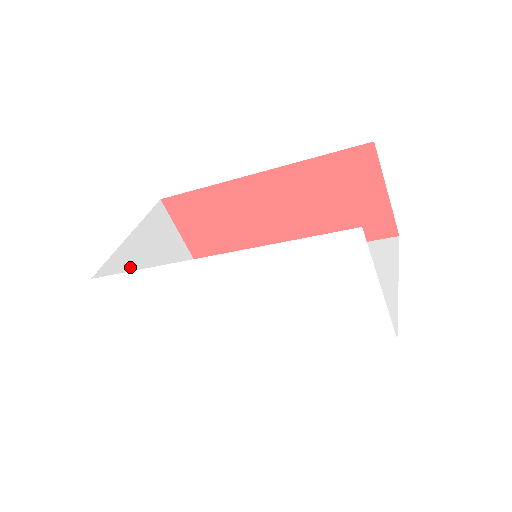
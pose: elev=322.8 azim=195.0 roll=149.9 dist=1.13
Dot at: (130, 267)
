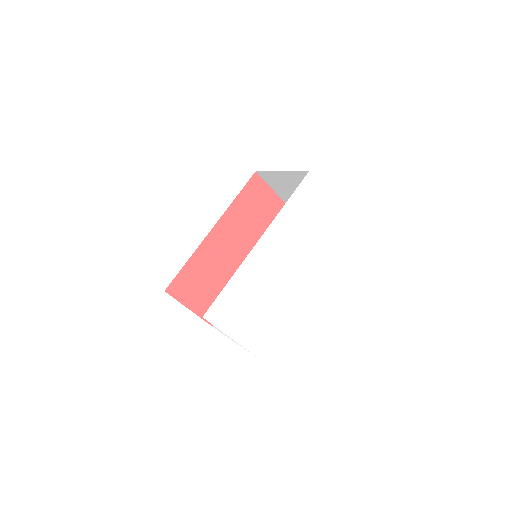
Dot at: occluded
